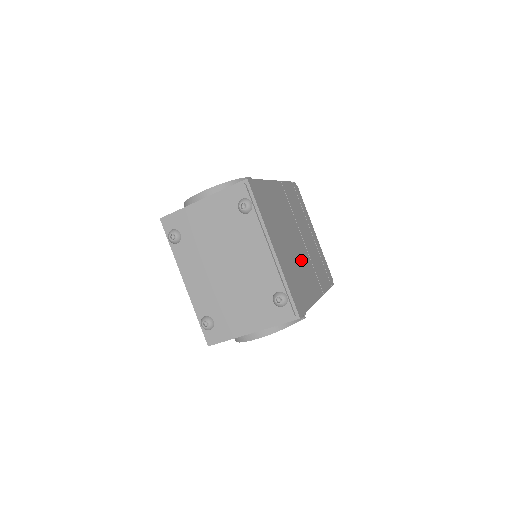
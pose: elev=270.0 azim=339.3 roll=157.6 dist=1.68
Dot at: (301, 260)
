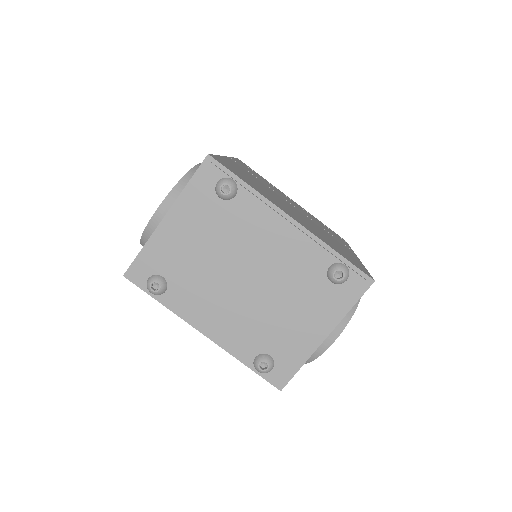
Dot at: occluded
